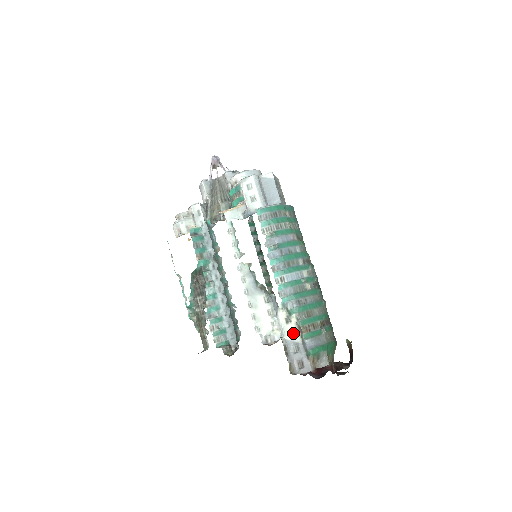
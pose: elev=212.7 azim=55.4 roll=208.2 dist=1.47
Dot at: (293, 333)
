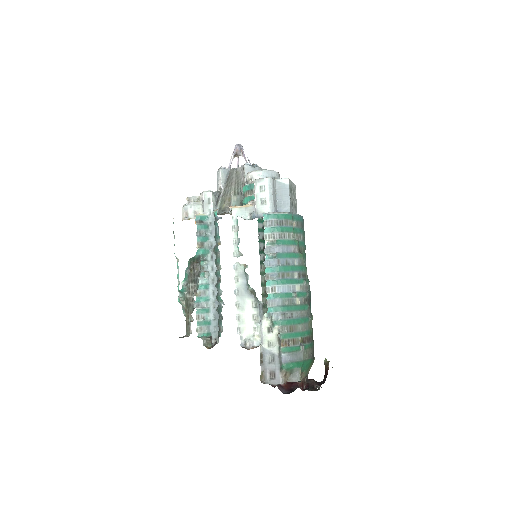
Dot at: (272, 343)
